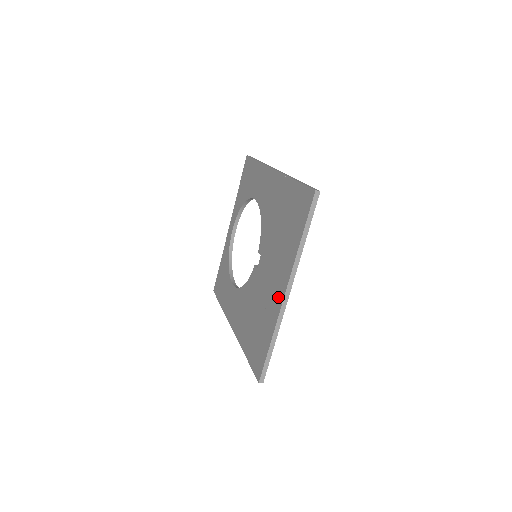
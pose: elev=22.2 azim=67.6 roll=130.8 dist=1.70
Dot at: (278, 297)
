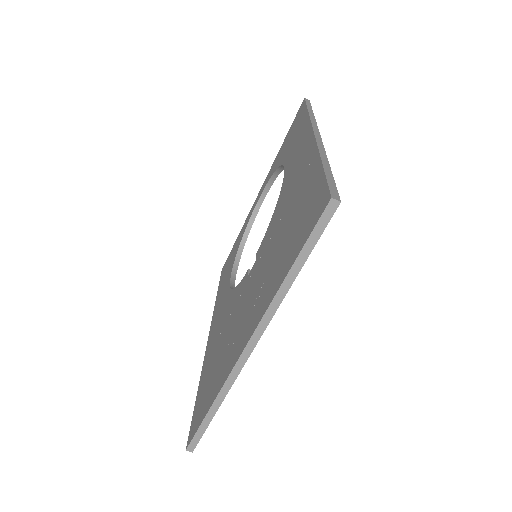
Dot at: (238, 346)
